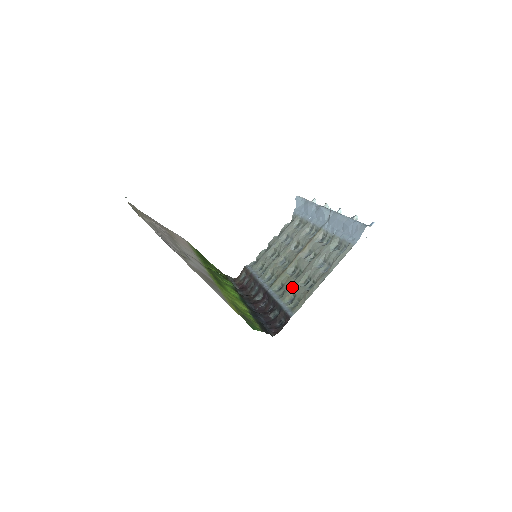
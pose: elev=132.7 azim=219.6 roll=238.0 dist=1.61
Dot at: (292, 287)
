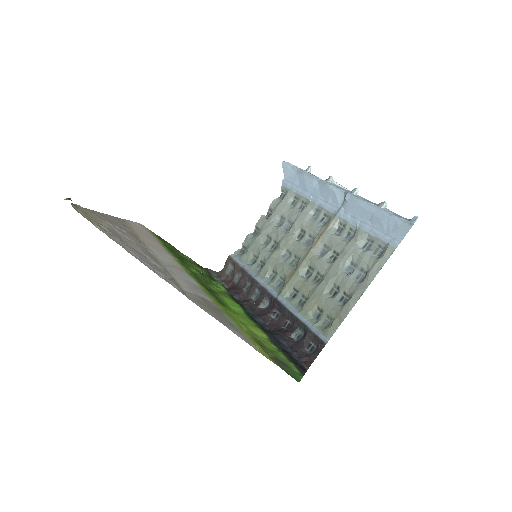
Dot at: (314, 298)
